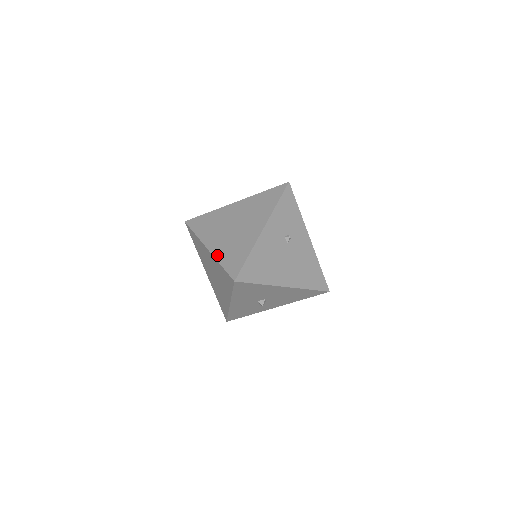
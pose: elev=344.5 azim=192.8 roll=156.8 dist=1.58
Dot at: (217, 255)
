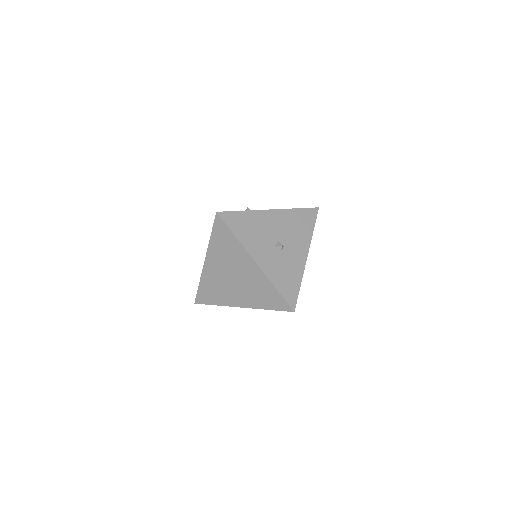
Dot at: (208, 245)
